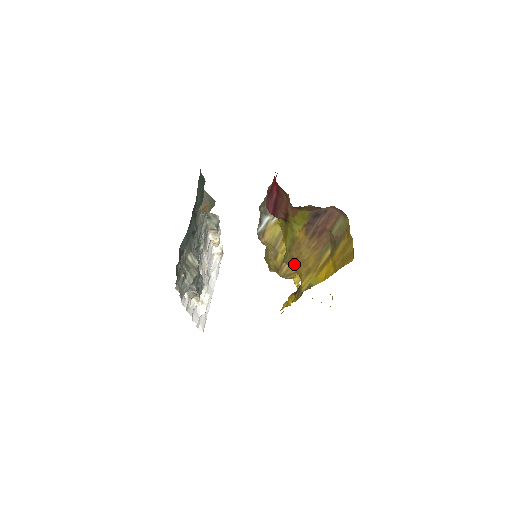
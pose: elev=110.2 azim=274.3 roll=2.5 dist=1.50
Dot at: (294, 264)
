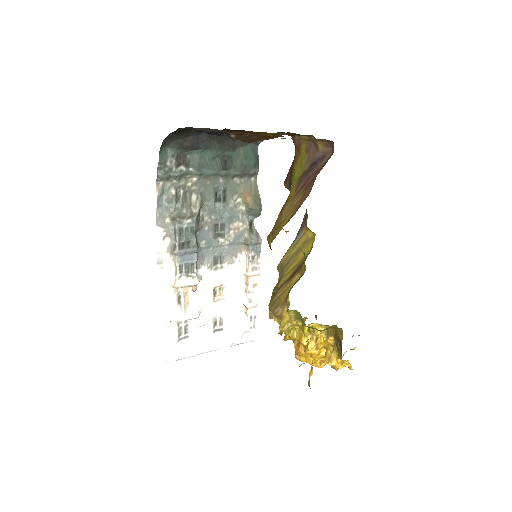
Dot at: (272, 235)
